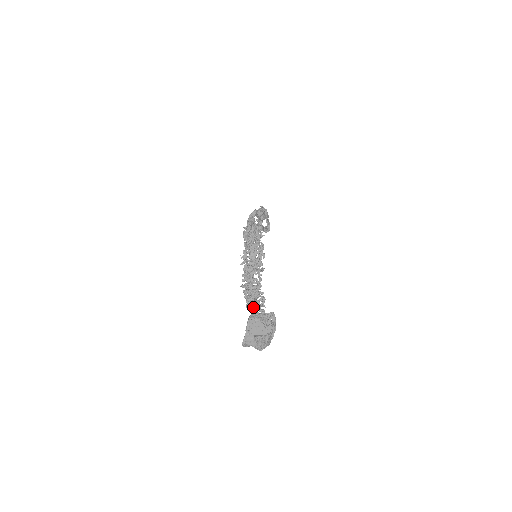
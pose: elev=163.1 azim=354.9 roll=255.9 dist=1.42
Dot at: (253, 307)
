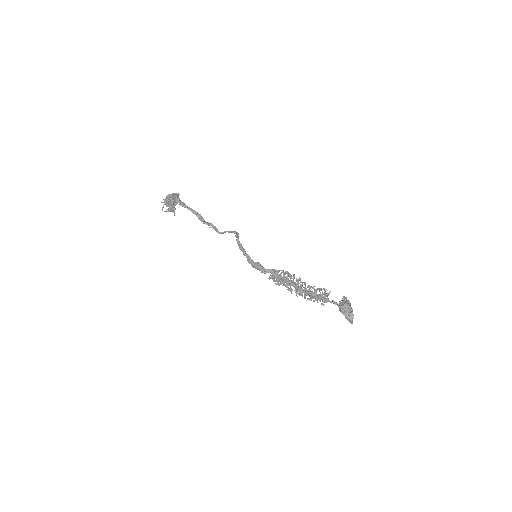
Dot at: (326, 302)
